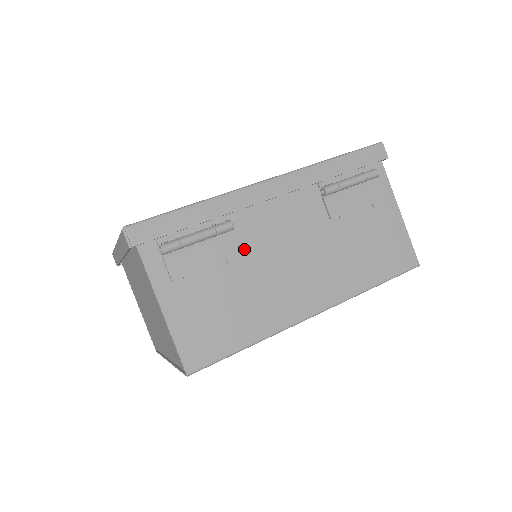
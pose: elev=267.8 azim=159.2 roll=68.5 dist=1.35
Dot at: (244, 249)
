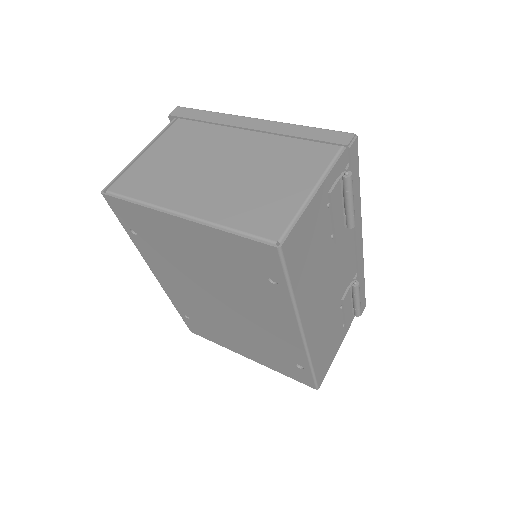
Dot at: (336, 244)
